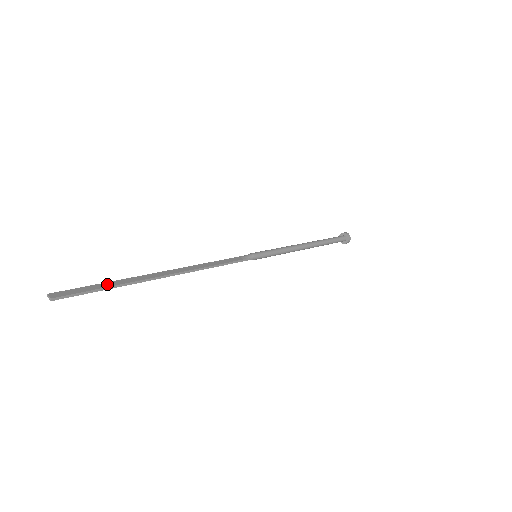
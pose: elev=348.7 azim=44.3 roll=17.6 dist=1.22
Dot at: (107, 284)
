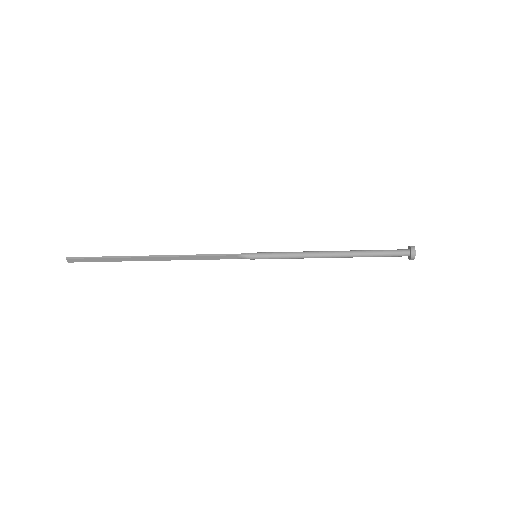
Dot at: (107, 258)
